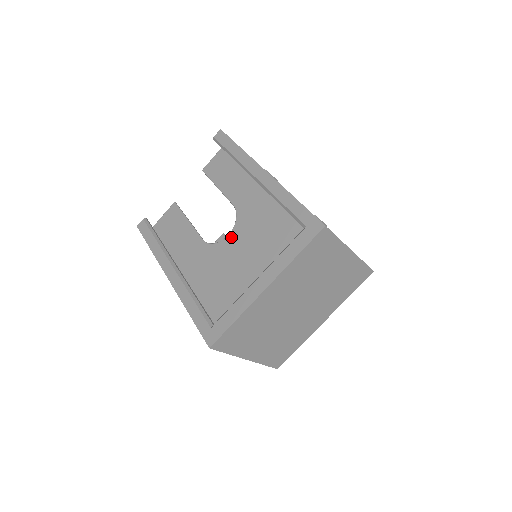
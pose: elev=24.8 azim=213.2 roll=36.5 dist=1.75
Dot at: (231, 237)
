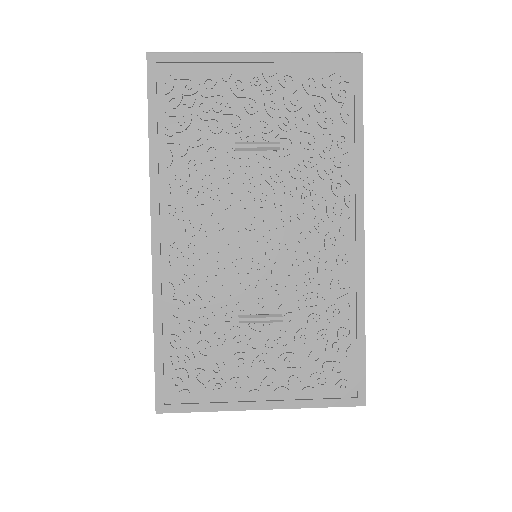
Dot at: occluded
